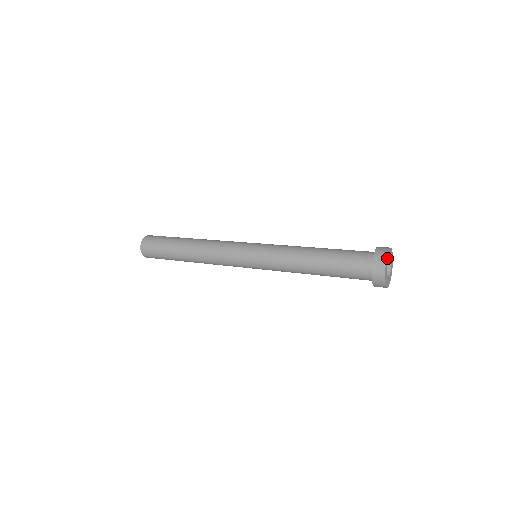
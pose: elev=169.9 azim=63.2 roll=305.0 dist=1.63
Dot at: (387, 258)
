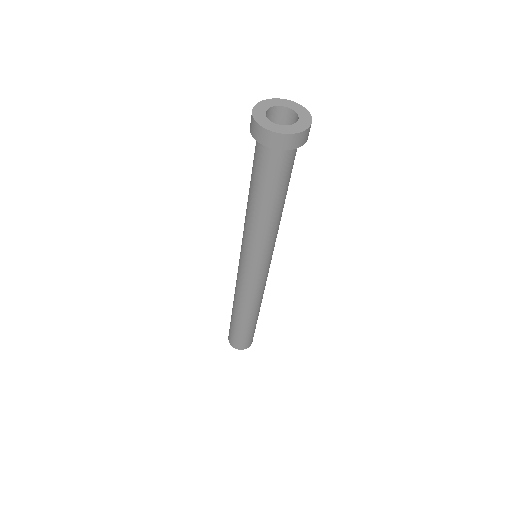
Dot at: (259, 109)
